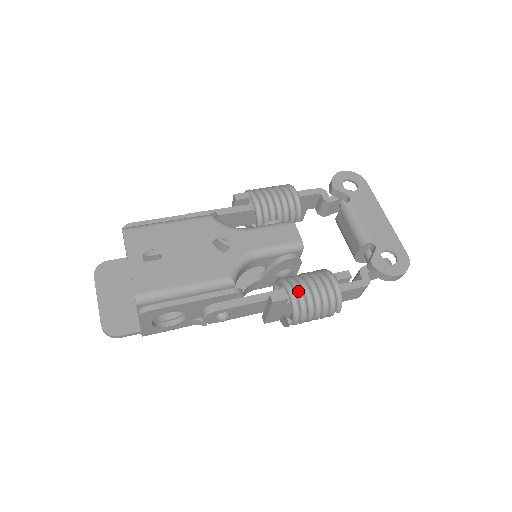
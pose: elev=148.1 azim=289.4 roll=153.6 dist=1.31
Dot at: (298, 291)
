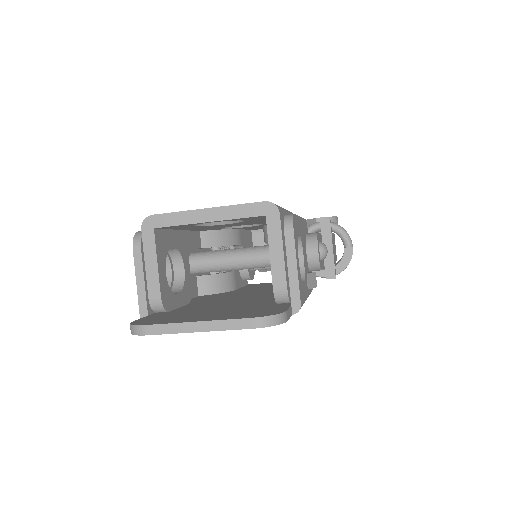
Dot at: occluded
